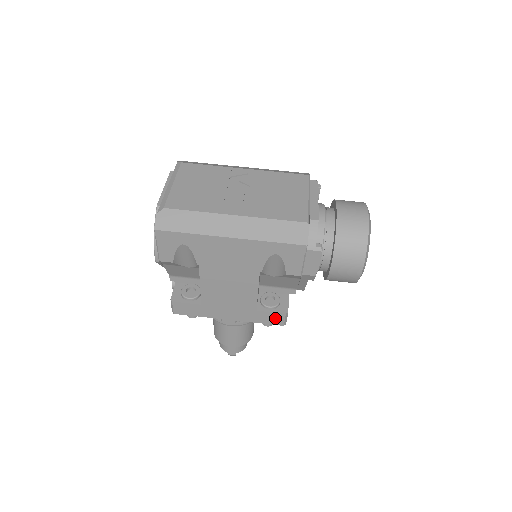
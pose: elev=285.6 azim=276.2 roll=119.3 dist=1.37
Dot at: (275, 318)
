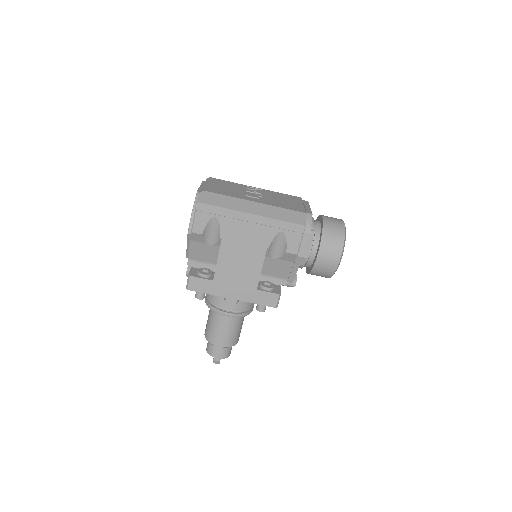
Dot at: (270, 299)
